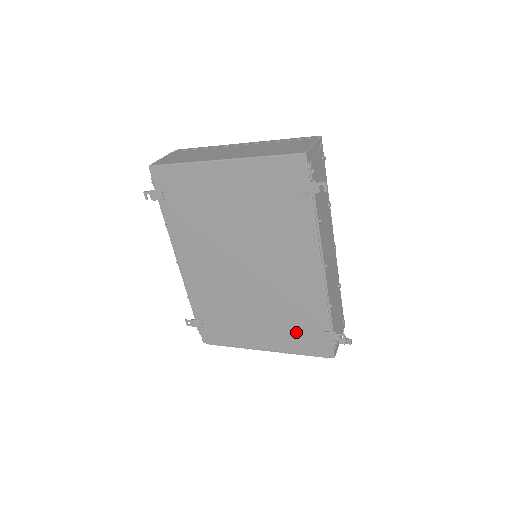
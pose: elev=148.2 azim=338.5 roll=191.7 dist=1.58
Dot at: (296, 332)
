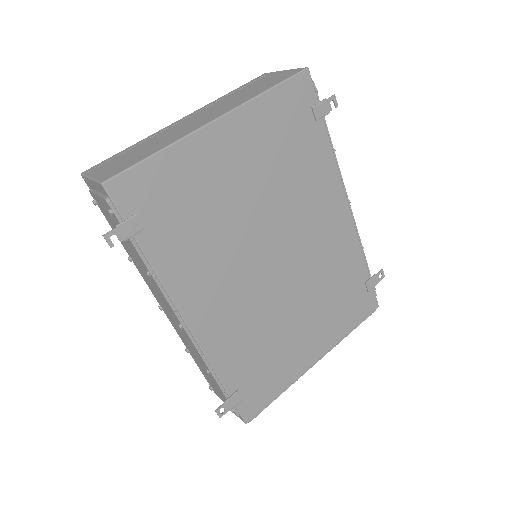
Dot at: (342, 307)
